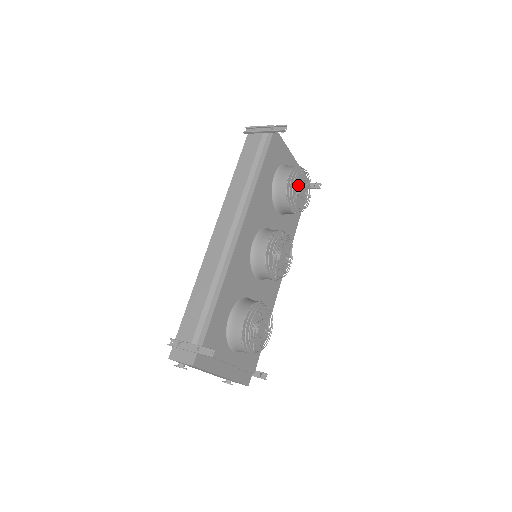
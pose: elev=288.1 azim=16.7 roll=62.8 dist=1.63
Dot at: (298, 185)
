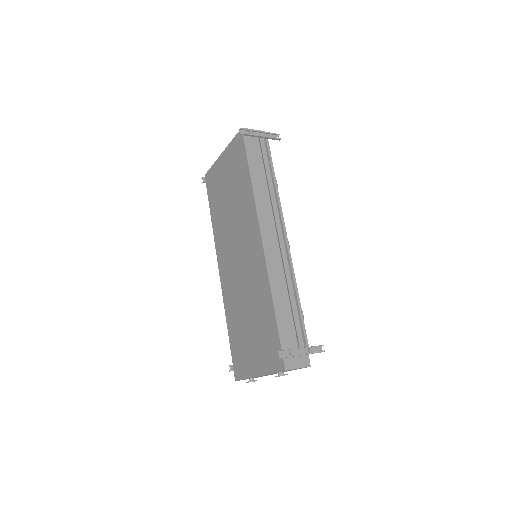
Dot at: occluded
